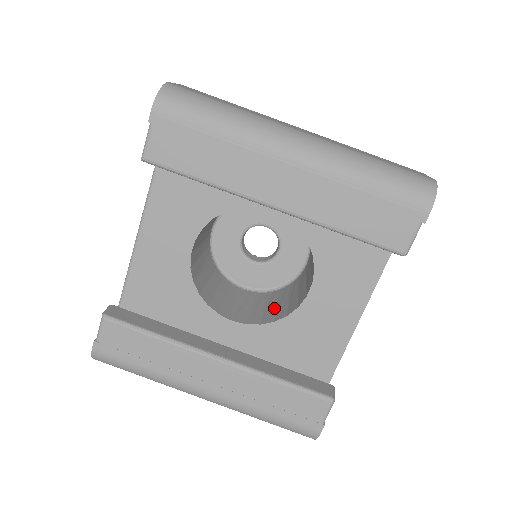
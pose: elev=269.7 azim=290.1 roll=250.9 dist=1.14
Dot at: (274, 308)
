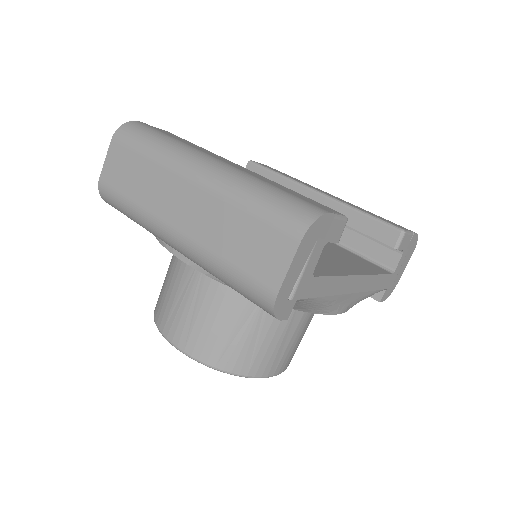
Dot at: occluded
